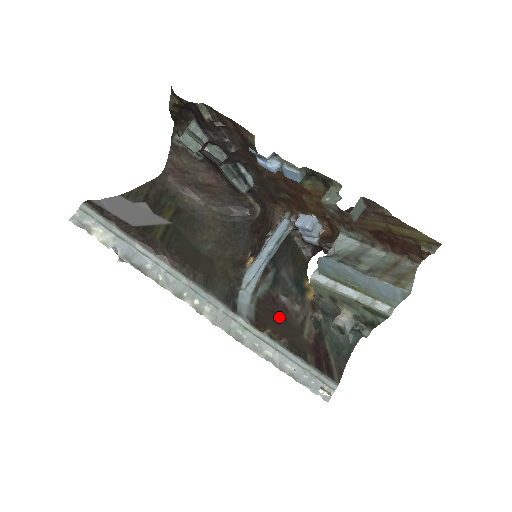
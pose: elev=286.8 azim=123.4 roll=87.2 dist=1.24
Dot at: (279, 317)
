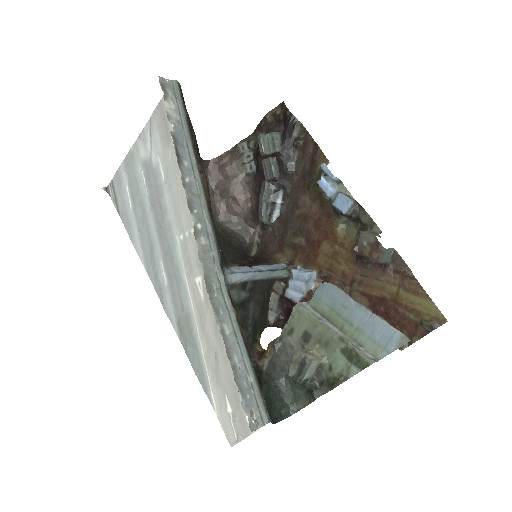
Dot at: occluded
